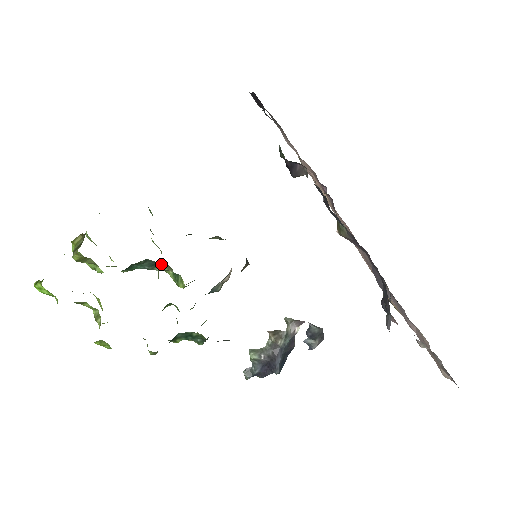
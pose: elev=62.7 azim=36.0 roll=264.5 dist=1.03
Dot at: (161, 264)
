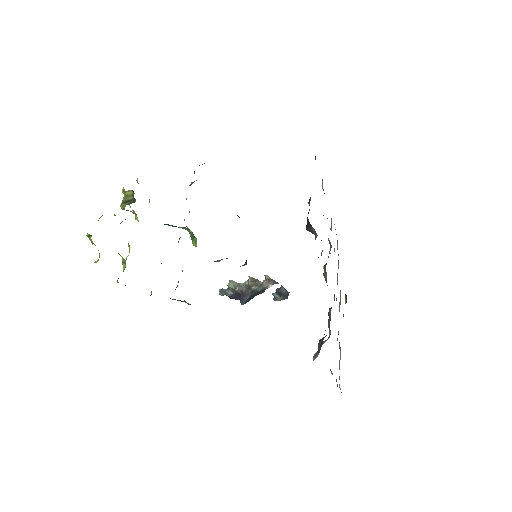
Dot at: (185, 227)
